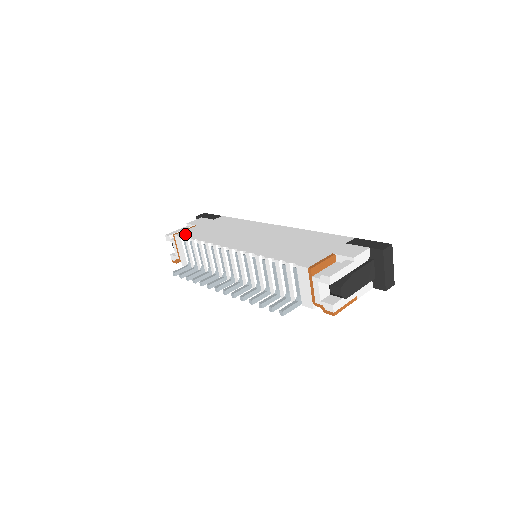
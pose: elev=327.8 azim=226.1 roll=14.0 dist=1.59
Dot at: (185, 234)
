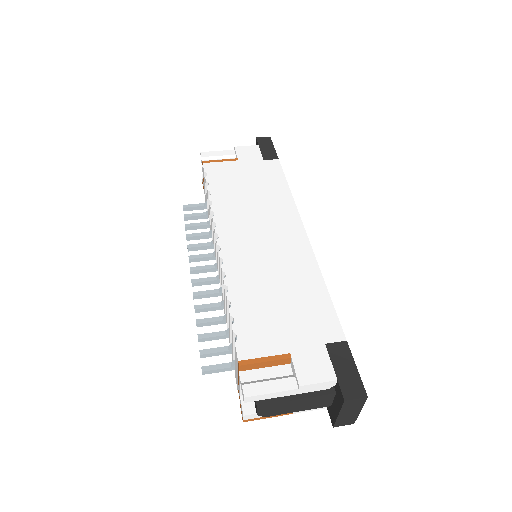
Dot at: (211, 171)
